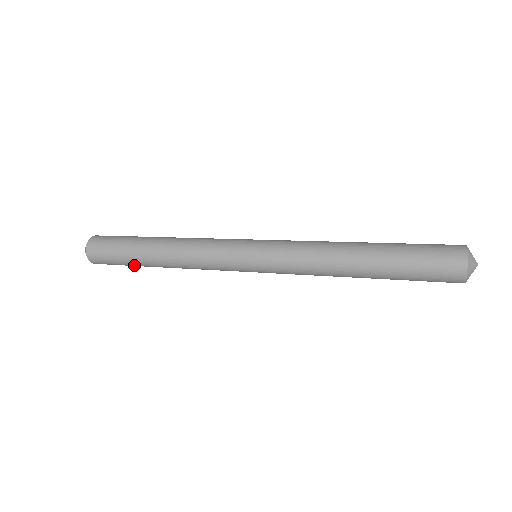
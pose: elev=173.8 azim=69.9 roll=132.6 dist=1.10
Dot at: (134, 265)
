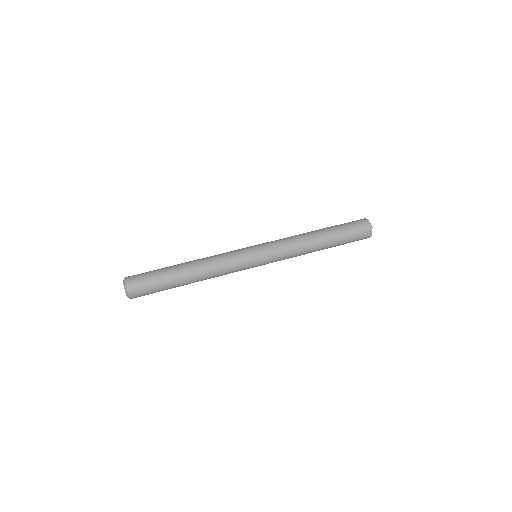
Dot at: occluded
